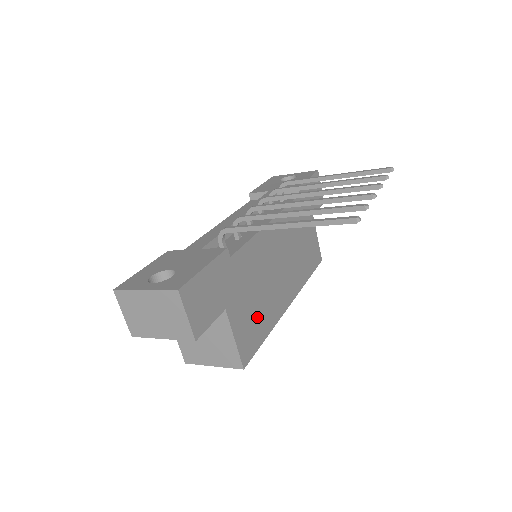
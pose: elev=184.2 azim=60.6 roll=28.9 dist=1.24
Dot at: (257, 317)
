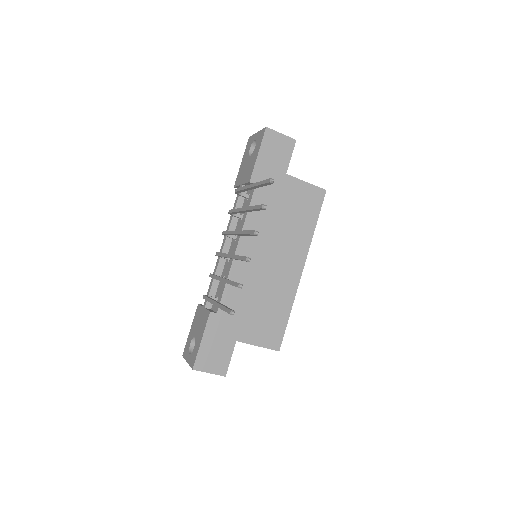
Dot at: (270, 315)
